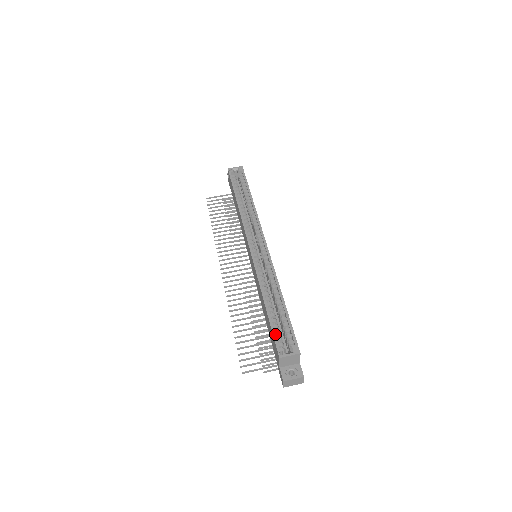
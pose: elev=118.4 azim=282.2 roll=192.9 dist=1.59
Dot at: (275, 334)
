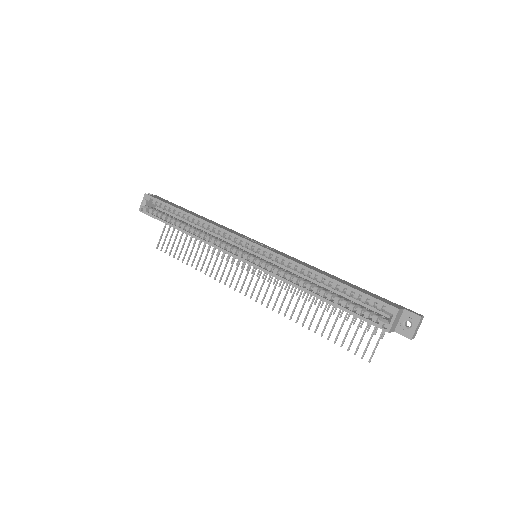
Dot at: (360, 316)
